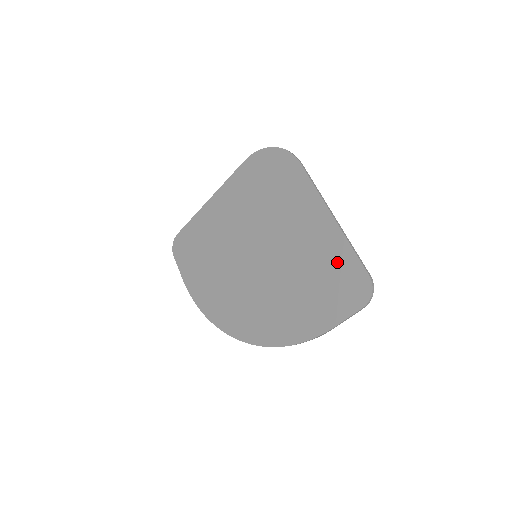
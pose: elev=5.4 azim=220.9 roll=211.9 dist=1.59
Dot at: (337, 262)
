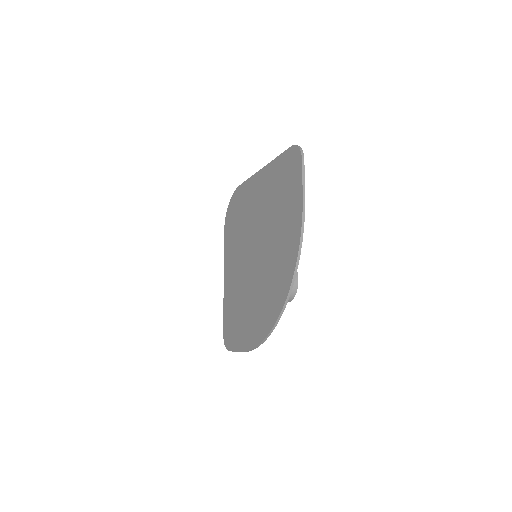
Dot at: (278, 173)
